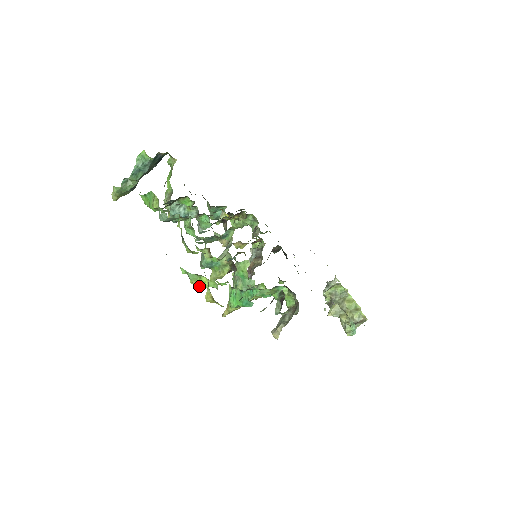
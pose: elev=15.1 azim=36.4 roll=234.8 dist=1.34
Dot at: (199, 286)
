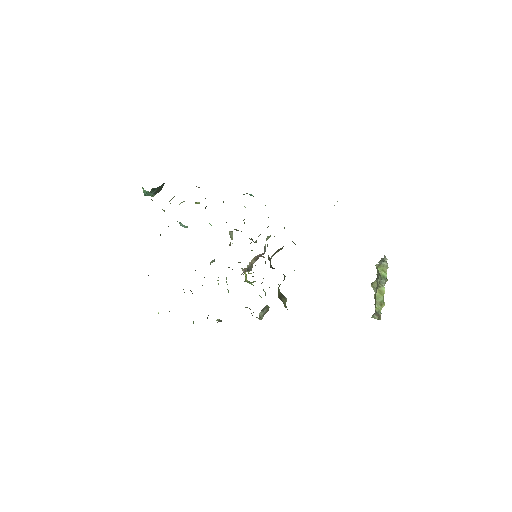
Dot at: occluded
